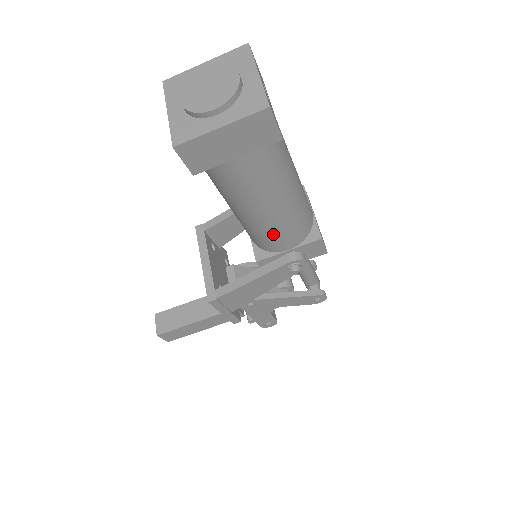
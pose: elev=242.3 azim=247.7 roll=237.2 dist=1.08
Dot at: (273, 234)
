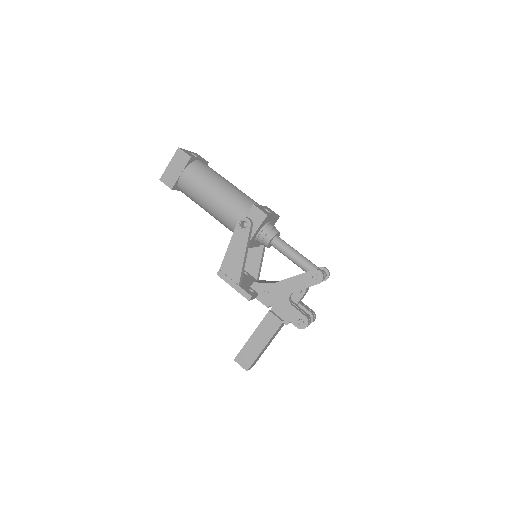
Dot at: (225, 212)
